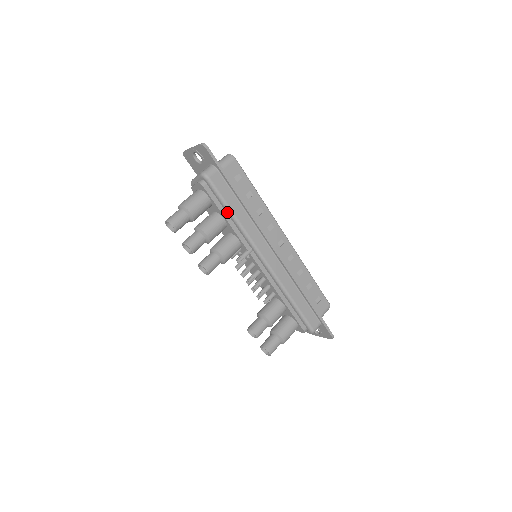
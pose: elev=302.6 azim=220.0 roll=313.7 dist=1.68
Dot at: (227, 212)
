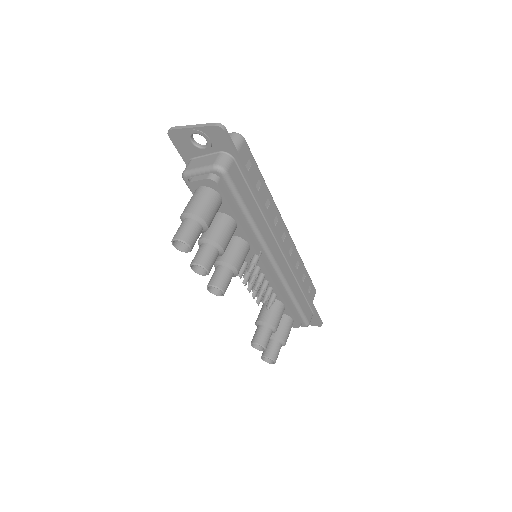
Dot at: (241, 213)
